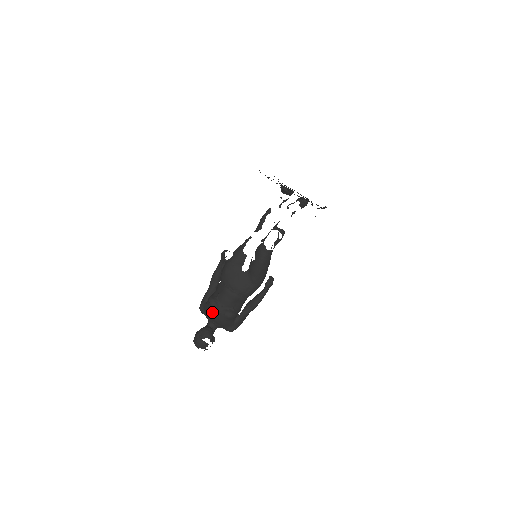
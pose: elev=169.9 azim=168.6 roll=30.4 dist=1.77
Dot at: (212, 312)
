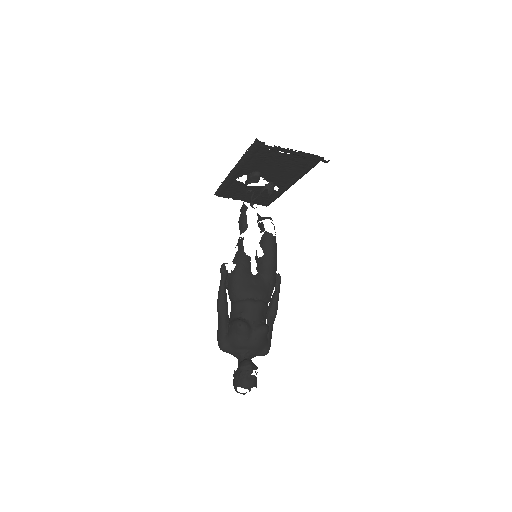
Dot at: (245, 336)
